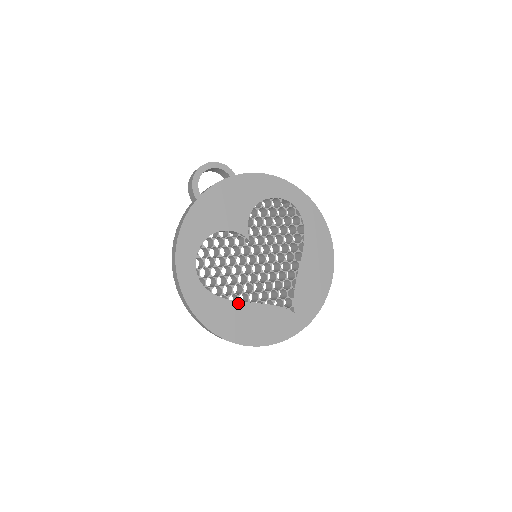
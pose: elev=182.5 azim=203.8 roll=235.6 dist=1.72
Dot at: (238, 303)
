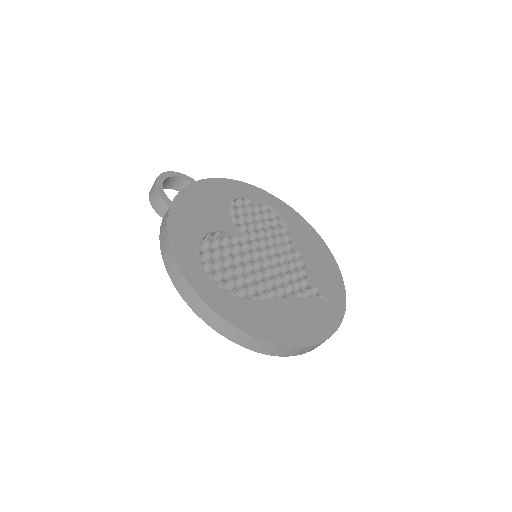
Dot at: (269, 302)
